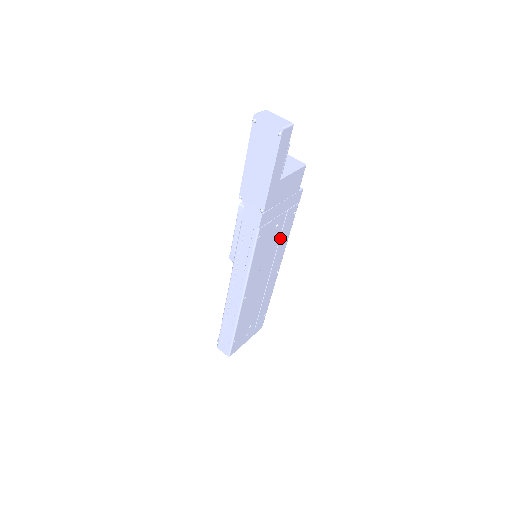
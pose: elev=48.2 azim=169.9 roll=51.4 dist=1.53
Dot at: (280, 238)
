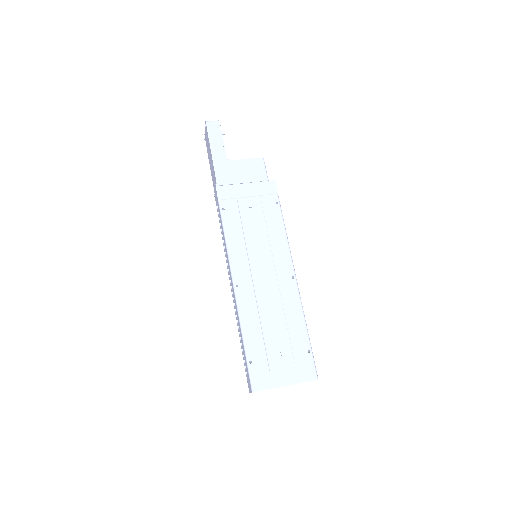
Dot at: (267, 227)
